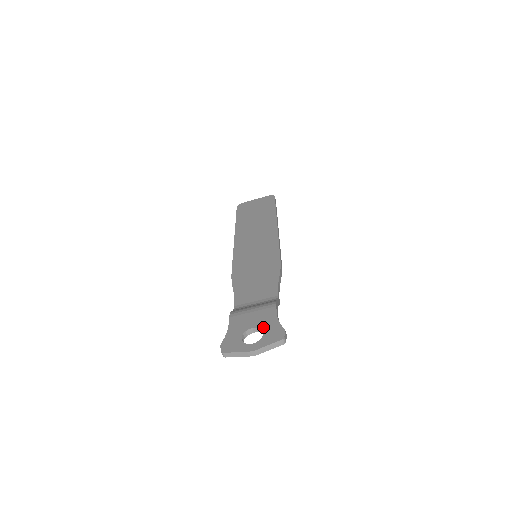
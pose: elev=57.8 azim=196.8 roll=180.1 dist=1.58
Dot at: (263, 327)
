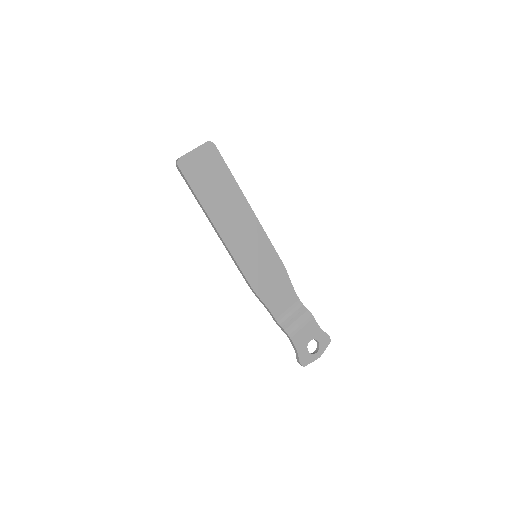
Dot at: (316, 338)
